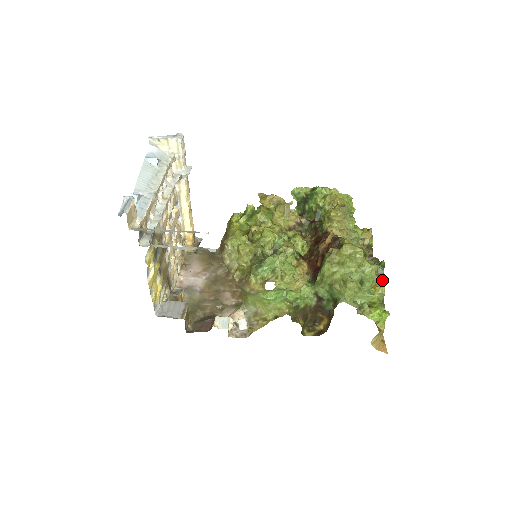
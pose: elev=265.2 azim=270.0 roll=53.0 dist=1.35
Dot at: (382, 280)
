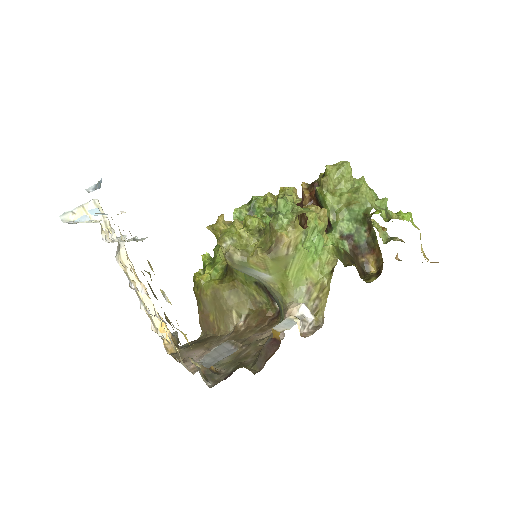
Dot at: (372, 222)
